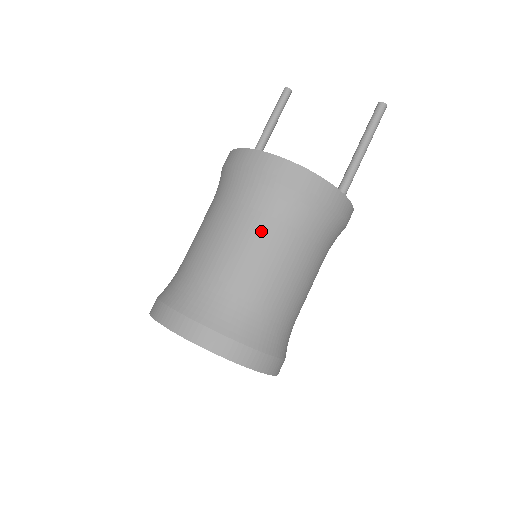
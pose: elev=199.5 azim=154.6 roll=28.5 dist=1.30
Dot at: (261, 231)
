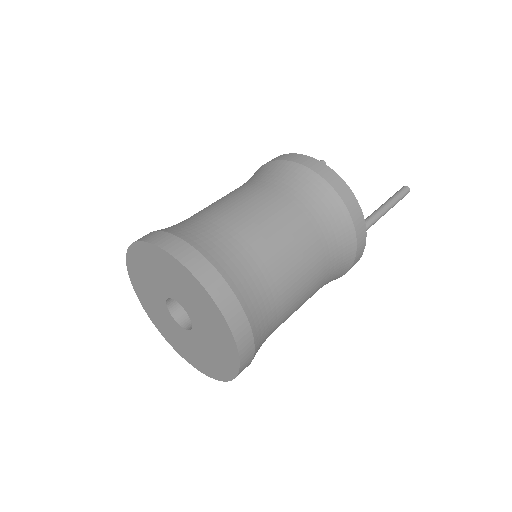
Dot at: (287, 207)
